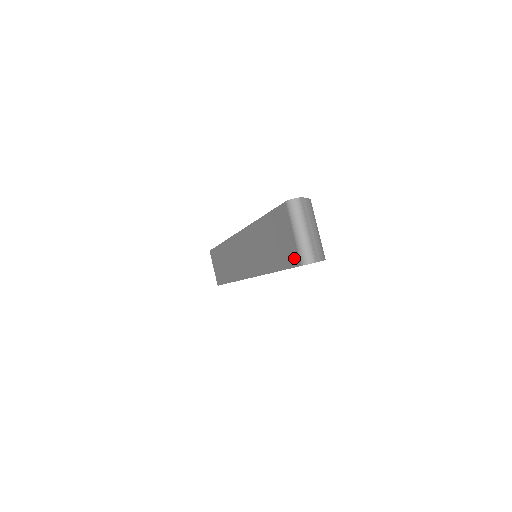
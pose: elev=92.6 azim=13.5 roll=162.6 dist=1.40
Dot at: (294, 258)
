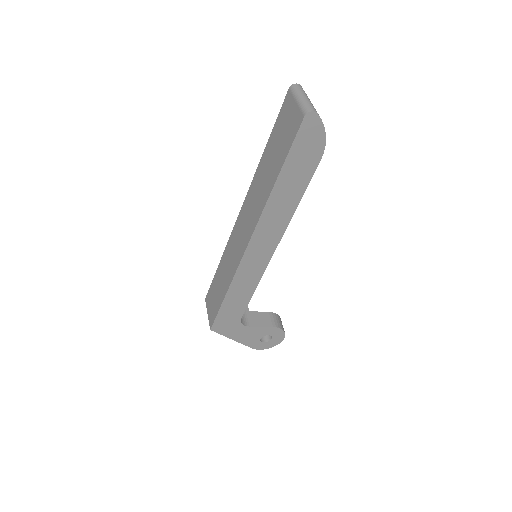
Dot at: (297, 122)
